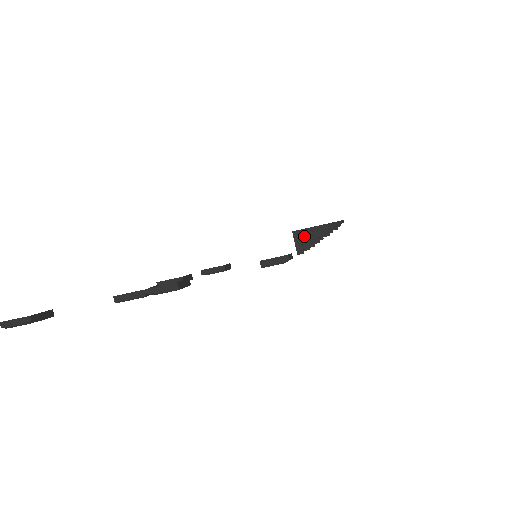
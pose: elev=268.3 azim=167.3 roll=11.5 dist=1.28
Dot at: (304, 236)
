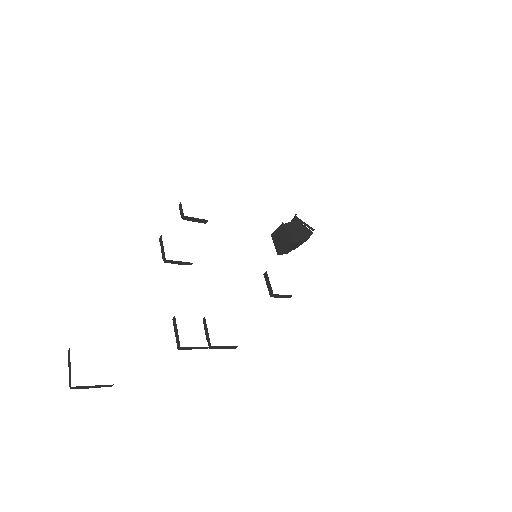
Dot at: (293, 246)
